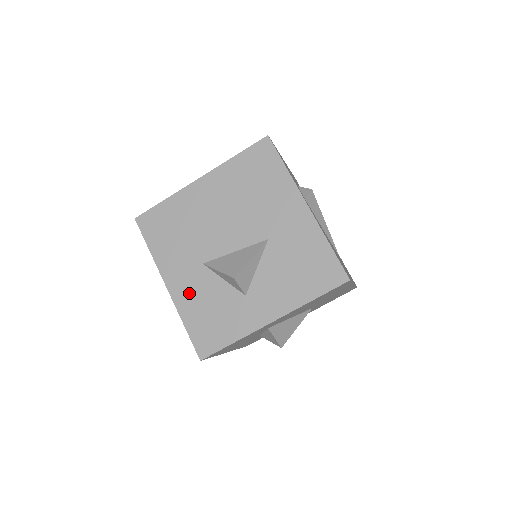
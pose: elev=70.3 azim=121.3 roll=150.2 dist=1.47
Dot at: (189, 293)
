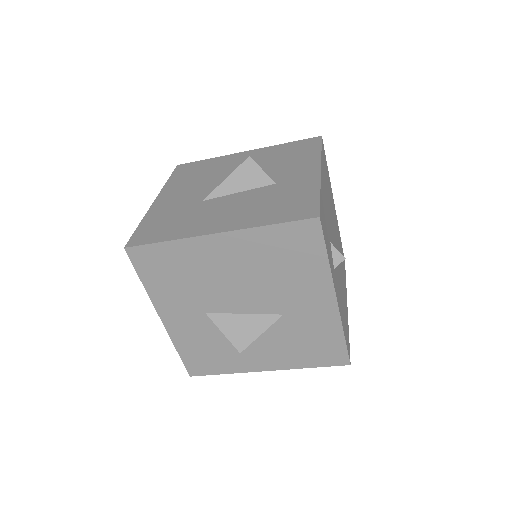
Dot at: (186, 331)
